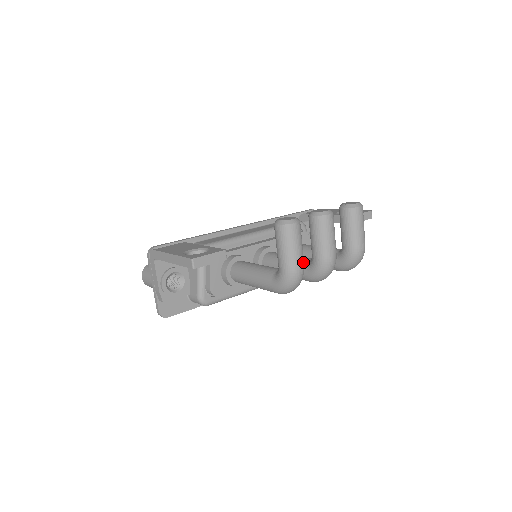
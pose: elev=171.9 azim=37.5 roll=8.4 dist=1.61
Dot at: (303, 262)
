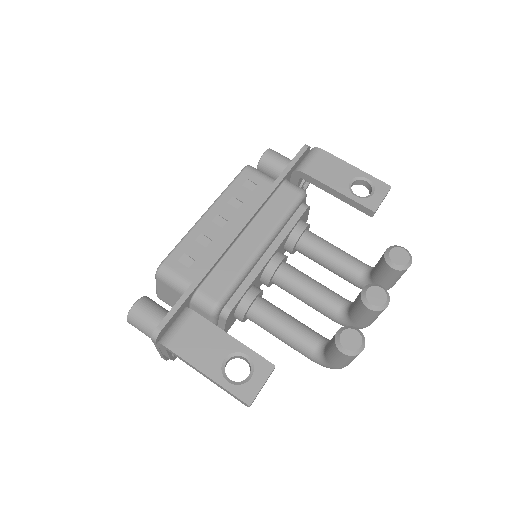
Dot at: occluded
